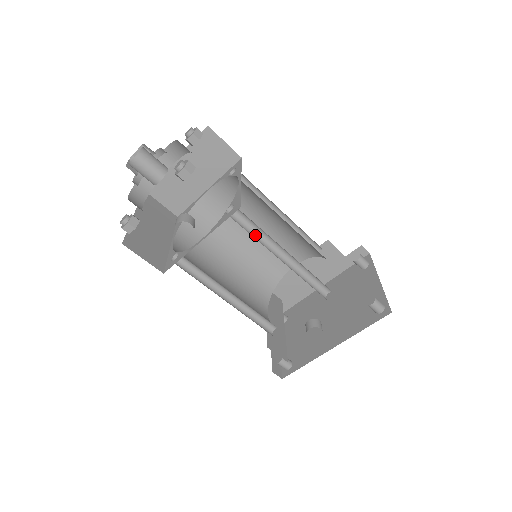
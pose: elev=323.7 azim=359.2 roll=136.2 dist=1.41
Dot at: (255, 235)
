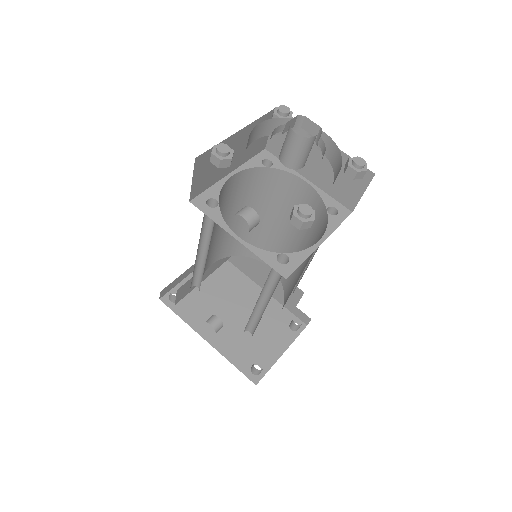
Dot at: (270, 278)
